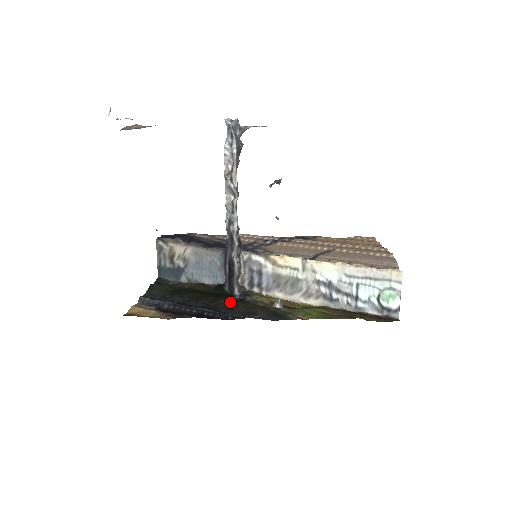
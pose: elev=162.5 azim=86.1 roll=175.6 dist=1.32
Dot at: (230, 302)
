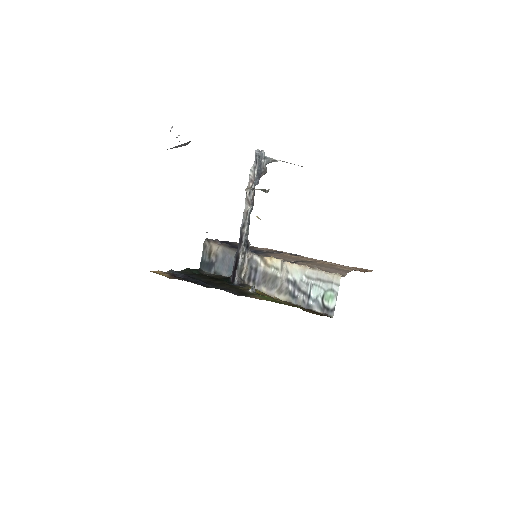
Dot at: (223, 283)
